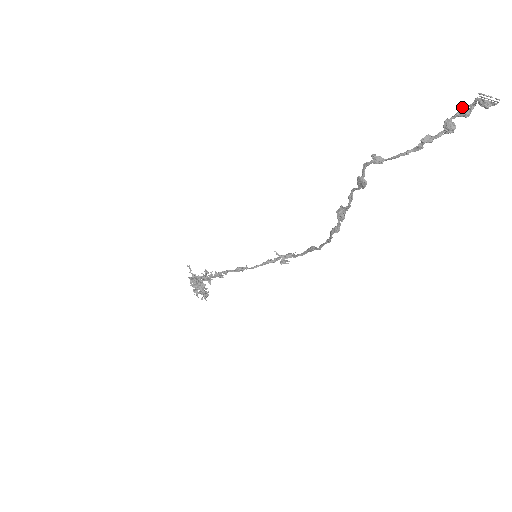
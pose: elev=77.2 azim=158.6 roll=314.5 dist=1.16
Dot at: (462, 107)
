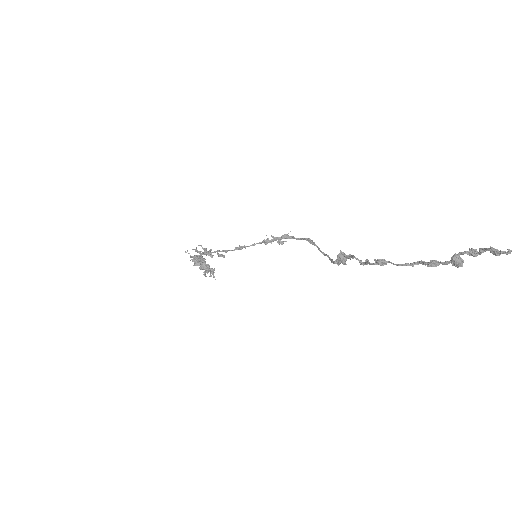
Dot at: (472, 250)
